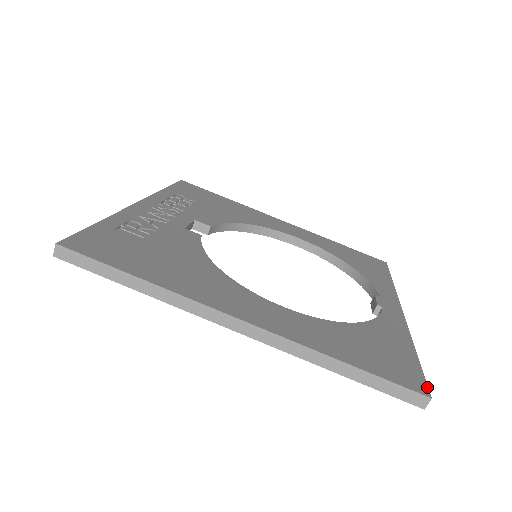
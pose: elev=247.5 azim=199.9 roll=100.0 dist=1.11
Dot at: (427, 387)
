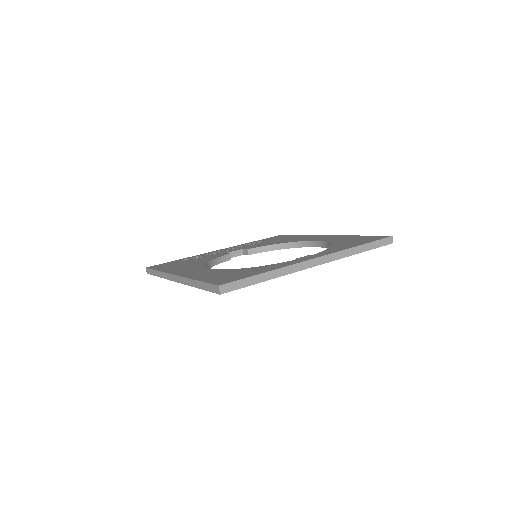
Dot at: (227, 283)
